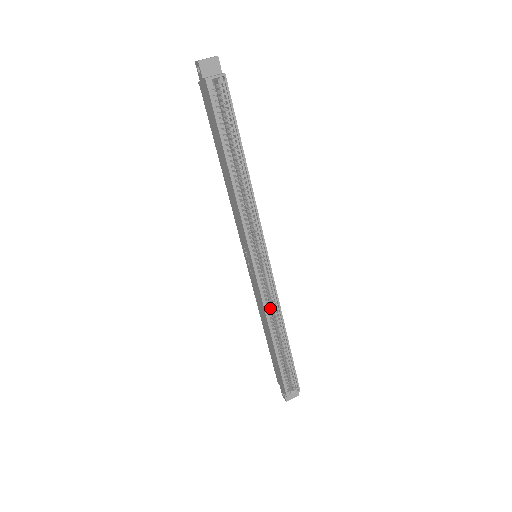
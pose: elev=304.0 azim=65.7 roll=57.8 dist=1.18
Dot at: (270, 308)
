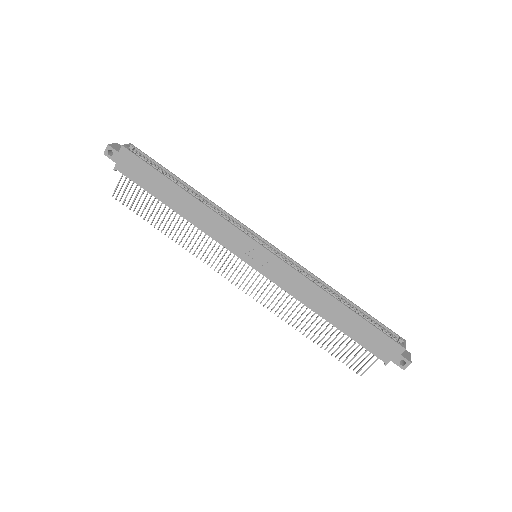
Dot at: occluded
